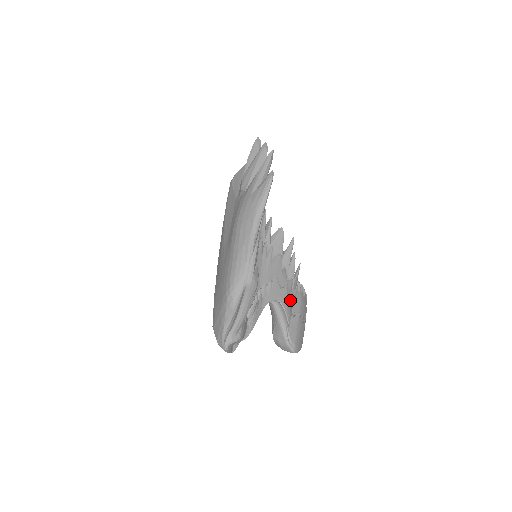
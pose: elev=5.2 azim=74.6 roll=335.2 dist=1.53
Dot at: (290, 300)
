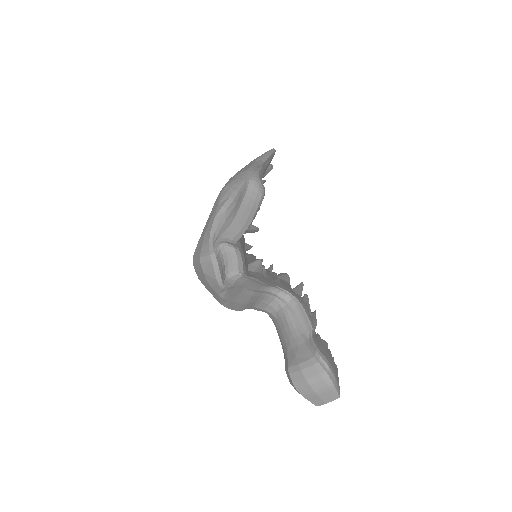
Dot at: occluded
